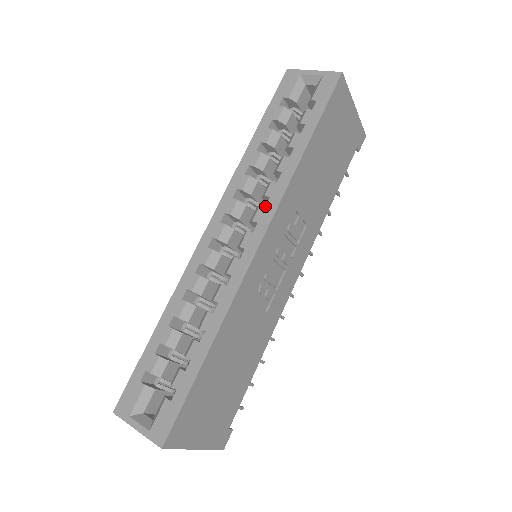
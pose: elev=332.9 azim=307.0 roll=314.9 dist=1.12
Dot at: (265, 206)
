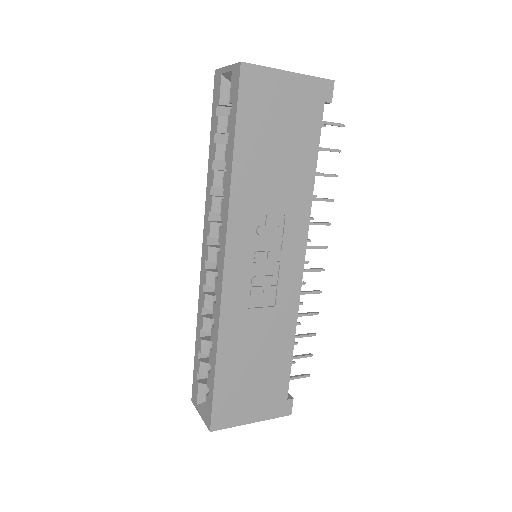
Dot at: (221, 227)
